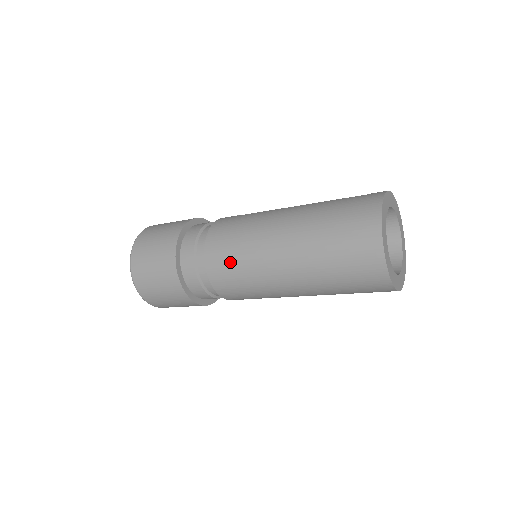
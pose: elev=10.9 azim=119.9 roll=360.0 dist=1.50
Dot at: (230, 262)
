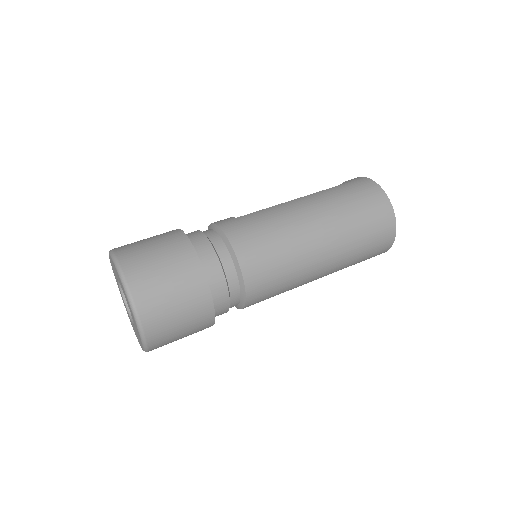
Dot at: (271, 264)
